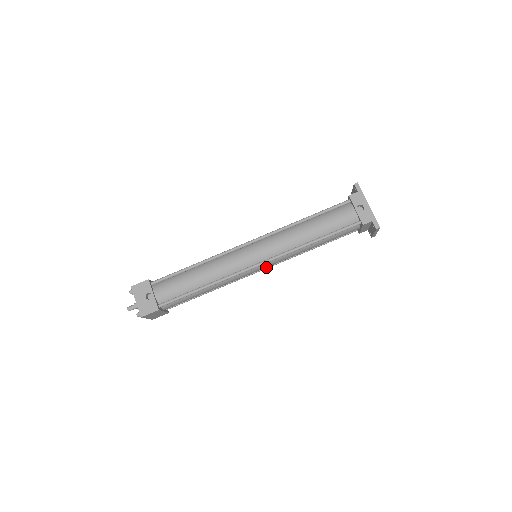
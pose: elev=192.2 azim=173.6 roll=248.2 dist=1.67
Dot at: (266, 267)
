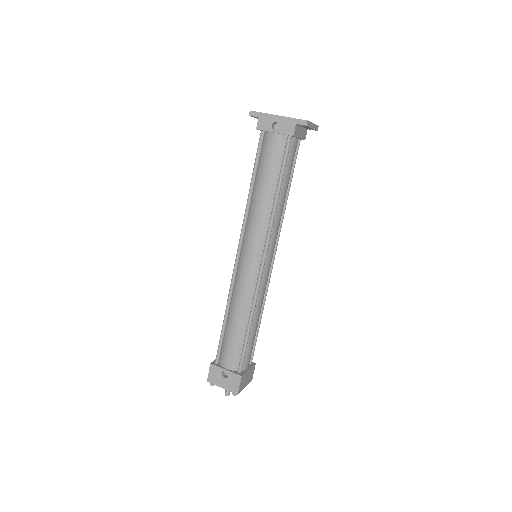
Dot at: (274, 253)
